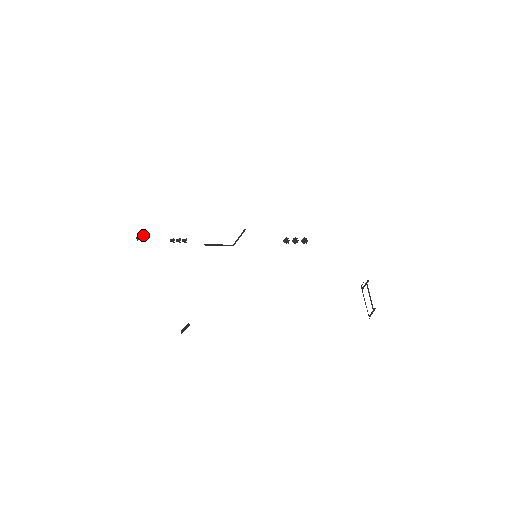
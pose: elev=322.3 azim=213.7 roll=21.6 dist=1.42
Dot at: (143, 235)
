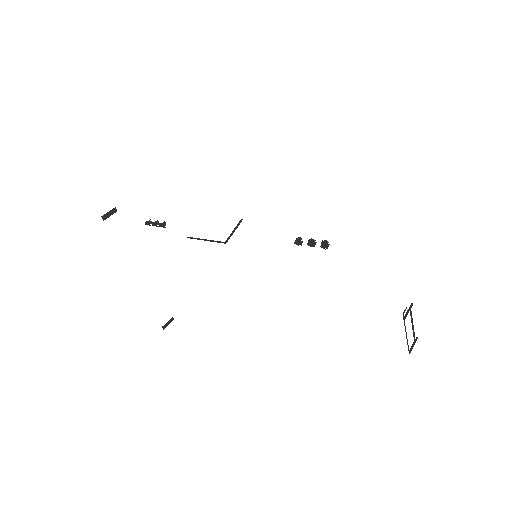
Dot at: (111, 213)
